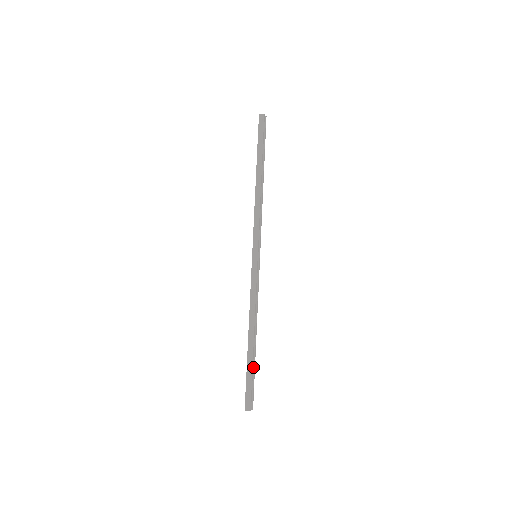
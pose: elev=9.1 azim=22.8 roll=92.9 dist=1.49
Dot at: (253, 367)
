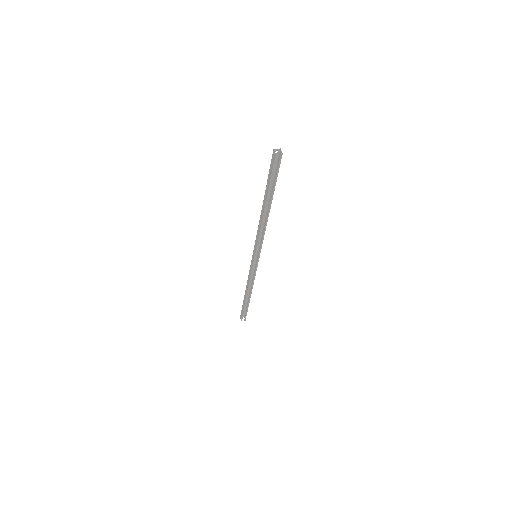
Dot at: (247, 305)
